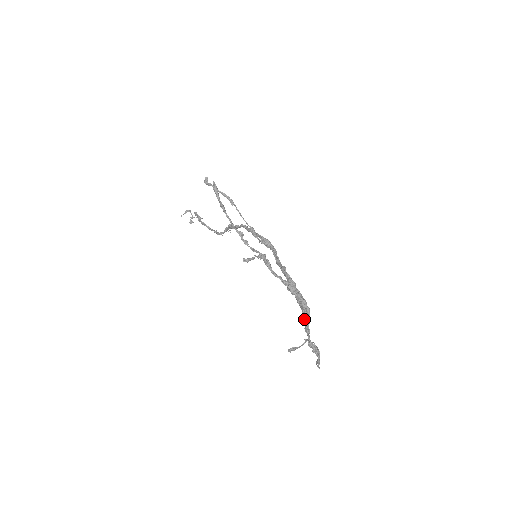
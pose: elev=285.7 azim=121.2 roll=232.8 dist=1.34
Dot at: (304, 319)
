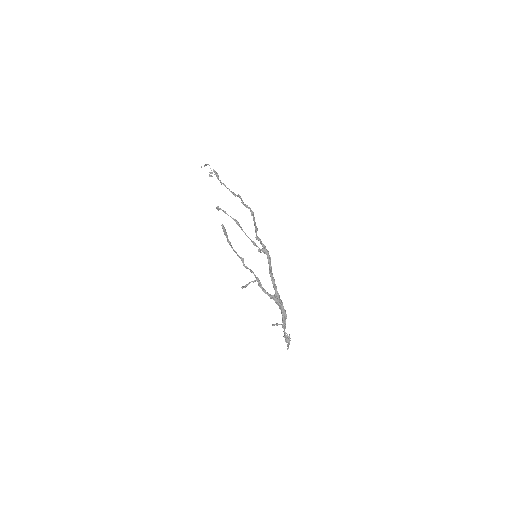
Dot at: (282, 322)
